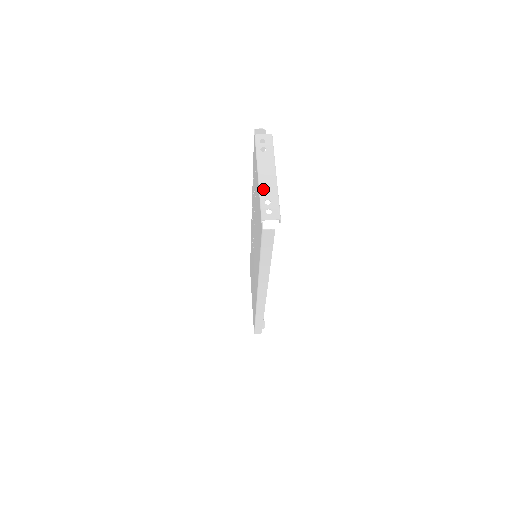
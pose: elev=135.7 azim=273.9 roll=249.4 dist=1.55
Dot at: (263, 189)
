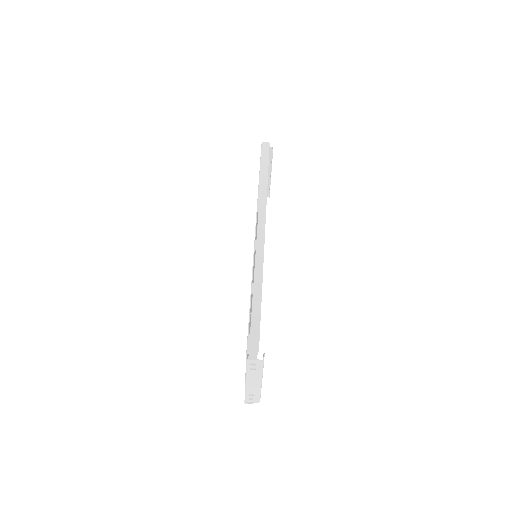
Dot at: (248, 389)
